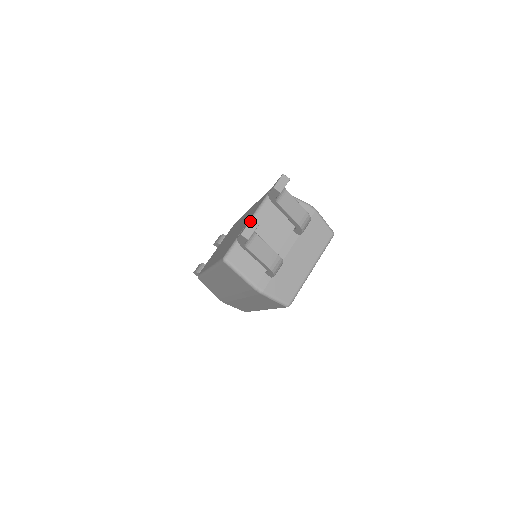
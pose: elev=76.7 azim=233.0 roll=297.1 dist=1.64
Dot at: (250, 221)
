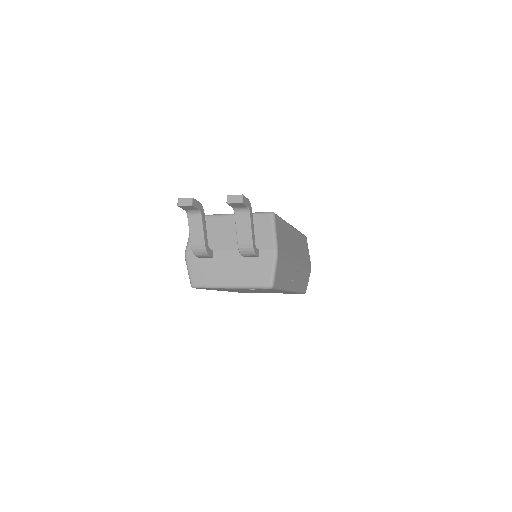
Dot at: occluded
